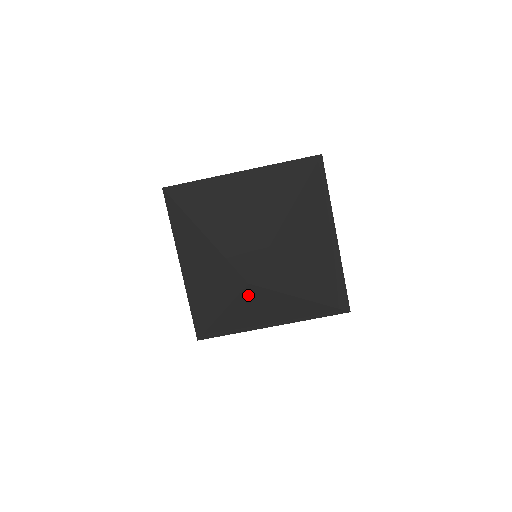
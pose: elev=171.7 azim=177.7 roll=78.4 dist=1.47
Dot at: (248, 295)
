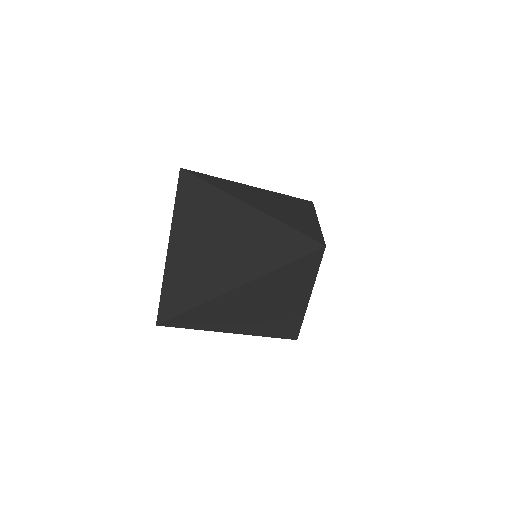
Dot at: (299, 265)
